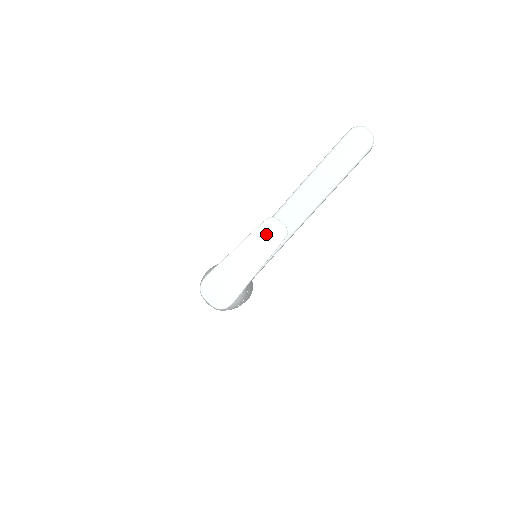
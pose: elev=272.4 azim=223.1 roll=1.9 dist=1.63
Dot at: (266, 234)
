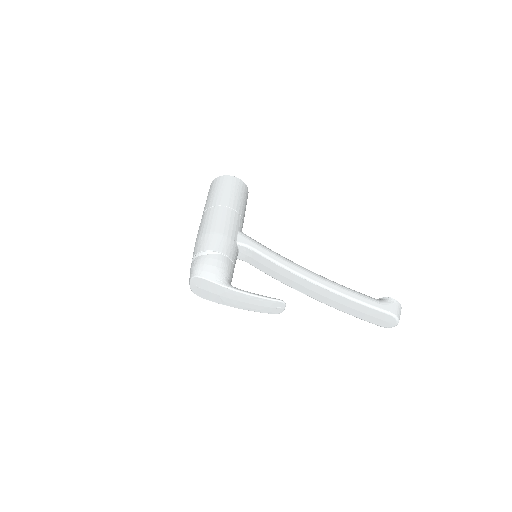
Dot at: (268, 305)
